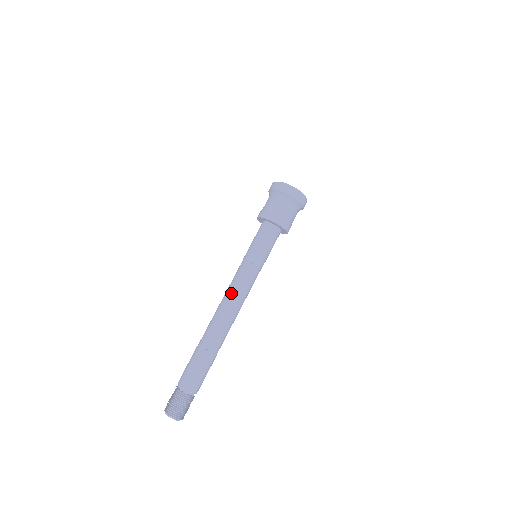
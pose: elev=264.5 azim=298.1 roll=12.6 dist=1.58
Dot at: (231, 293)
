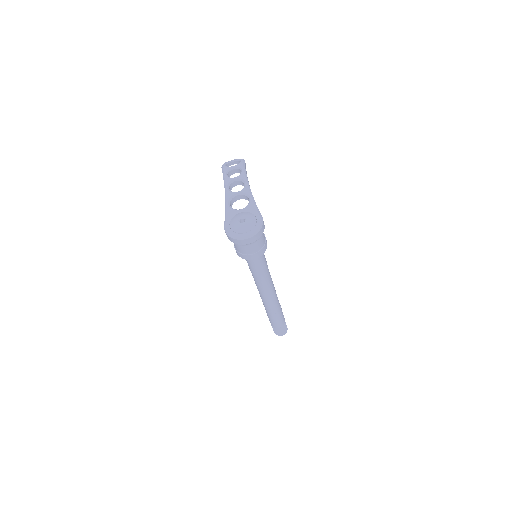
Dot at: (261, 292)
